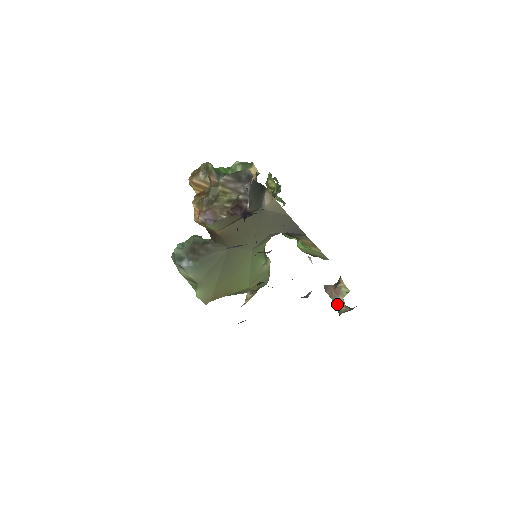
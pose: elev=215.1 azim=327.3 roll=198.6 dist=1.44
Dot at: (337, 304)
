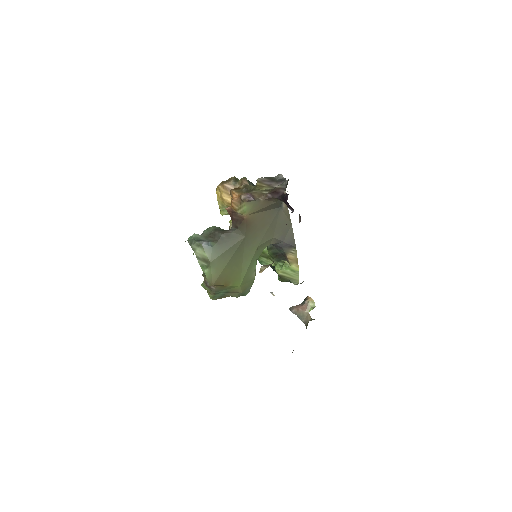
Dot at: (303, 317)
